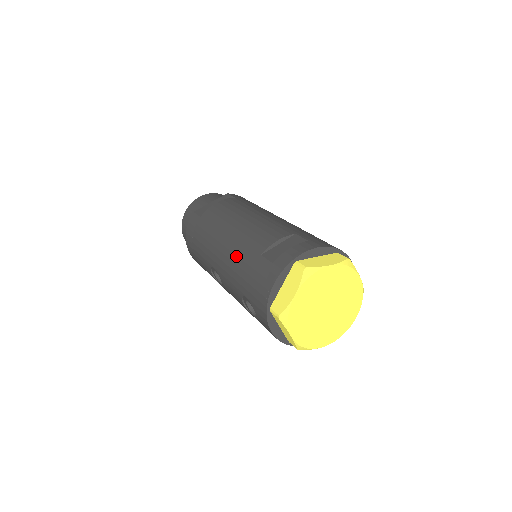
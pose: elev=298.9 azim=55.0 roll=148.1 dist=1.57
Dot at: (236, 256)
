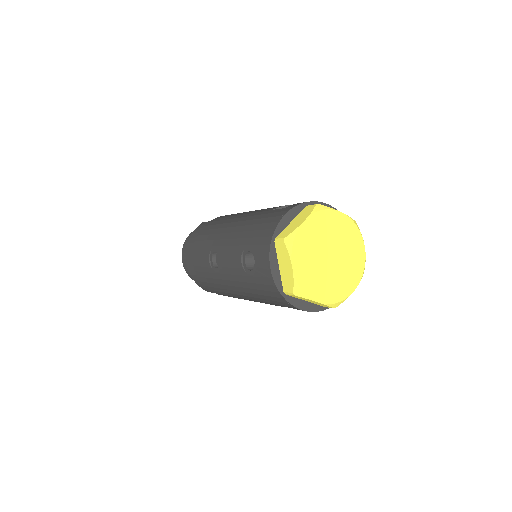
Dot at: (245, 221)
